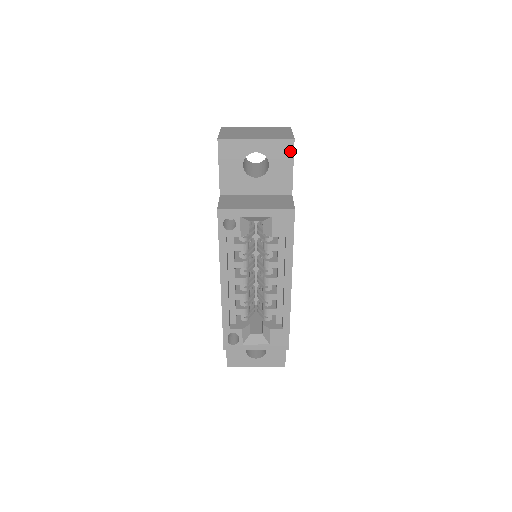
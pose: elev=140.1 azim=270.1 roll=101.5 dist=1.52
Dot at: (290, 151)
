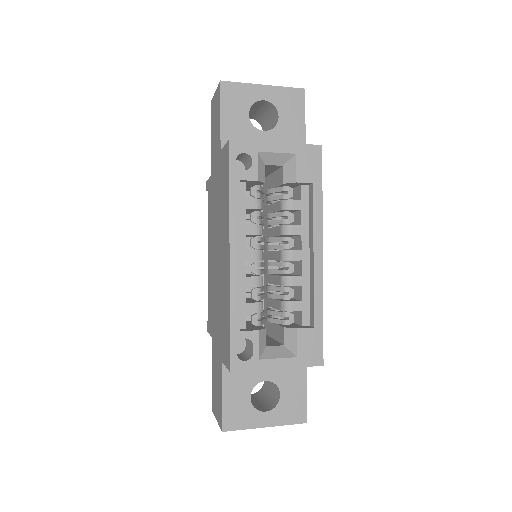
Dot at: (301, 102)
